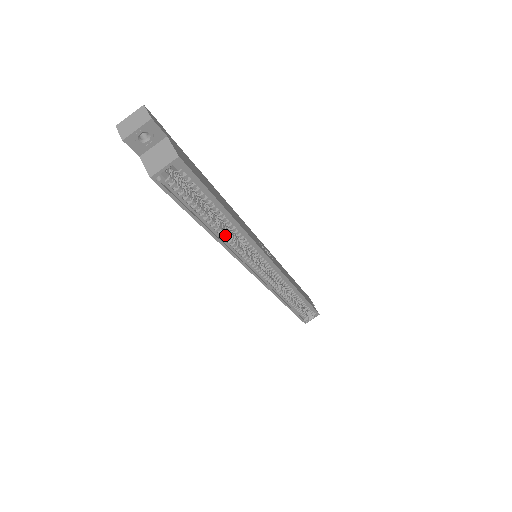
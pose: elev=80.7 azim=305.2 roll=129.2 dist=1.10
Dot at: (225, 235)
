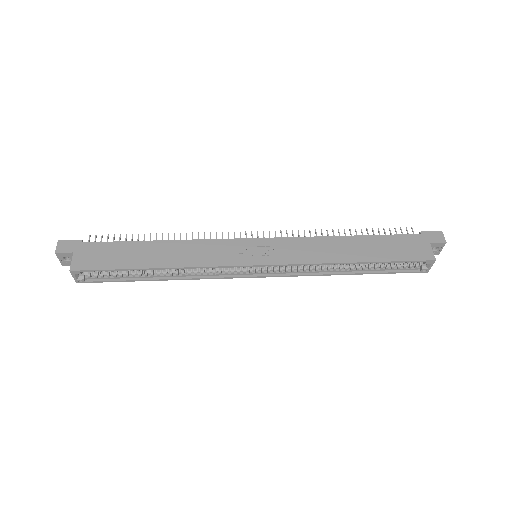
Dot at: (177, 273)
